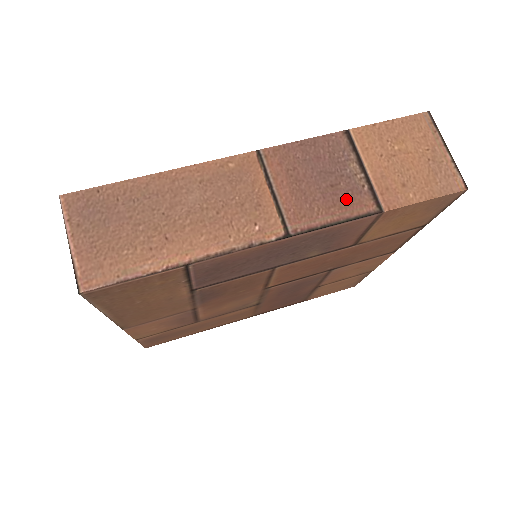
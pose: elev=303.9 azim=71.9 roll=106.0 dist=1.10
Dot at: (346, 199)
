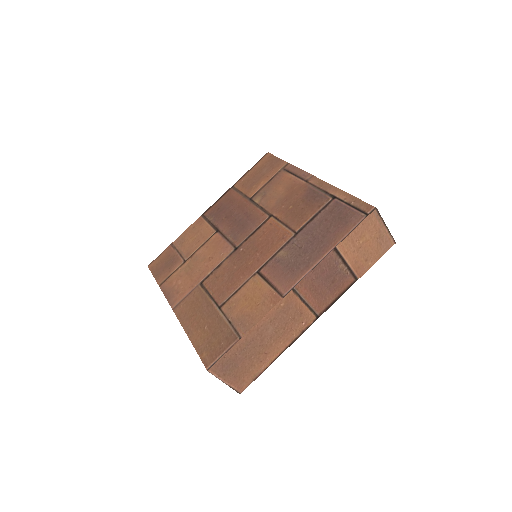
Dot at: (341, 285)
